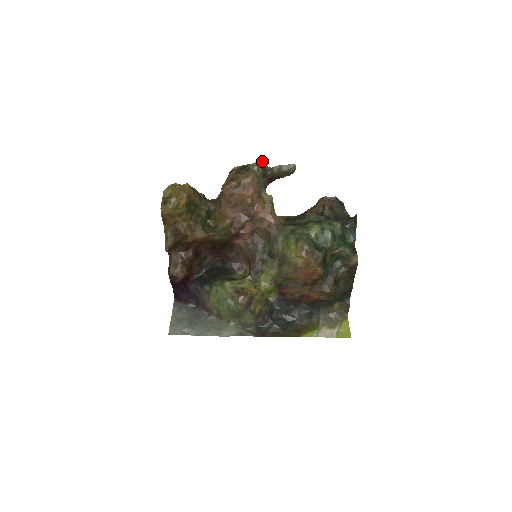
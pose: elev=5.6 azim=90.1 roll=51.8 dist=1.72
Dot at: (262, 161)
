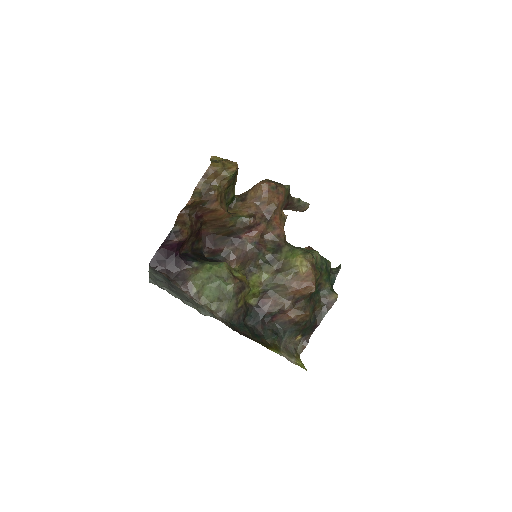
Dot at: occluded
